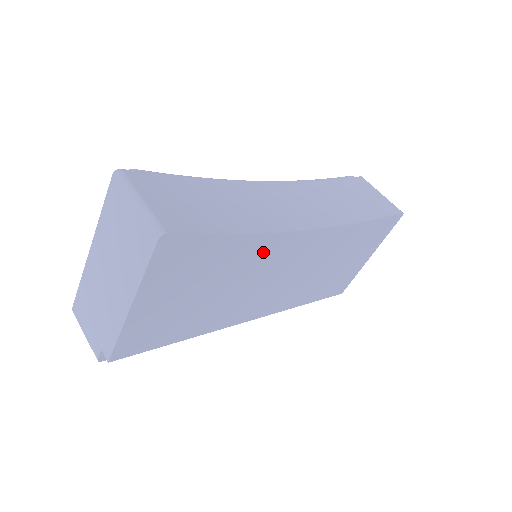
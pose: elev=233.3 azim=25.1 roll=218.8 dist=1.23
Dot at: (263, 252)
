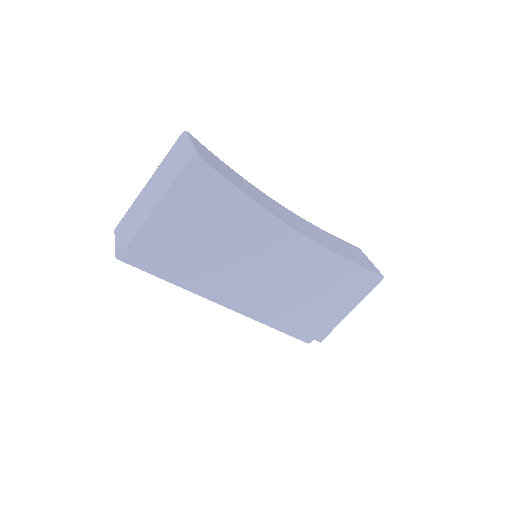
Dot at: (258, 226)
